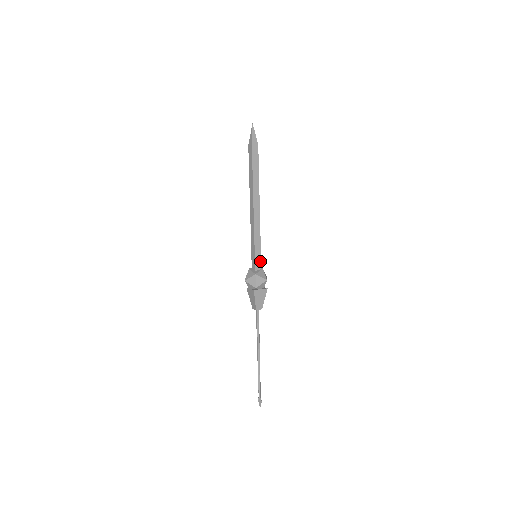
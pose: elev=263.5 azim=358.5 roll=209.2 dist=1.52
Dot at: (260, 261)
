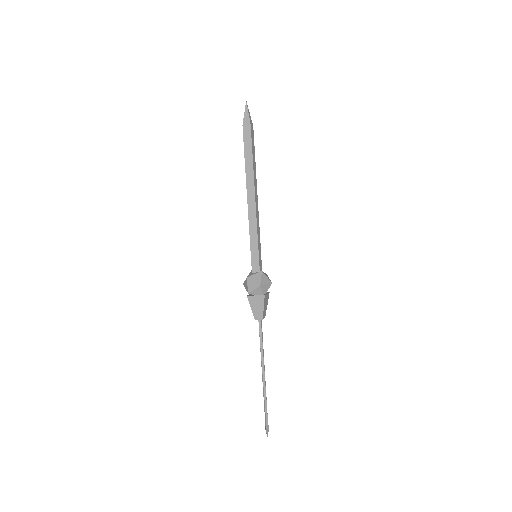
Dot at: (258, 262)
